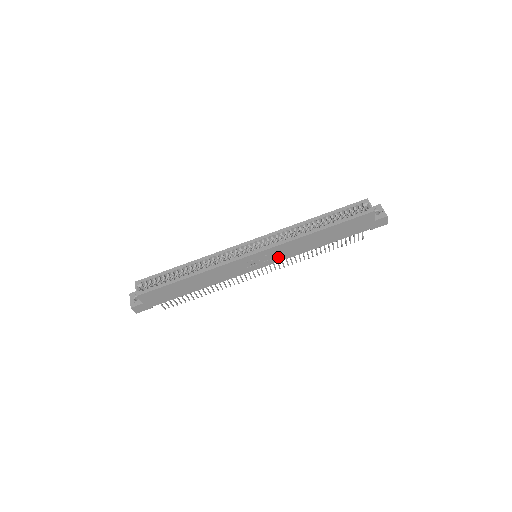
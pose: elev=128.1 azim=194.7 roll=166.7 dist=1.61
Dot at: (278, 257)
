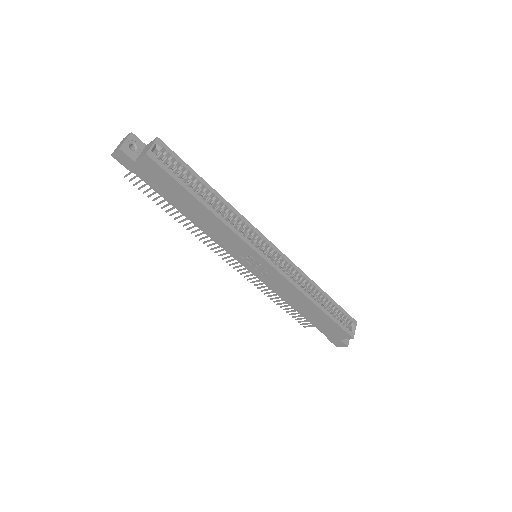
Dot at: (267, 279)
